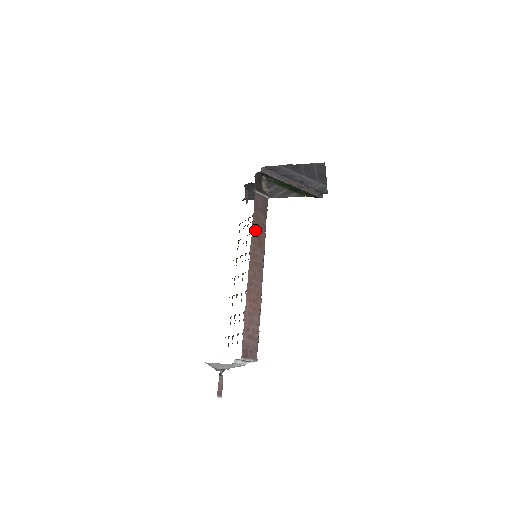
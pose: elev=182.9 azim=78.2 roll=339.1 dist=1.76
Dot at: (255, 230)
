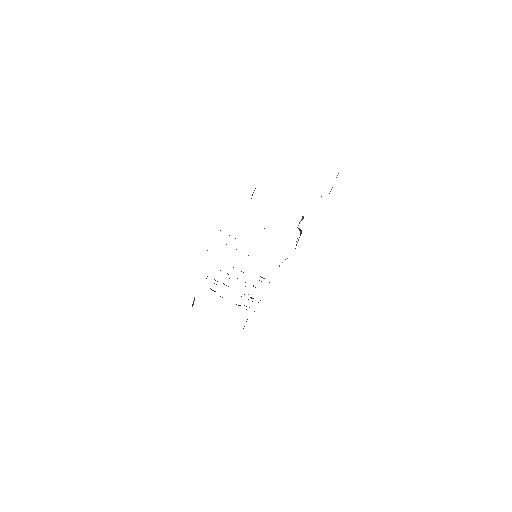
Dot at: occluded
